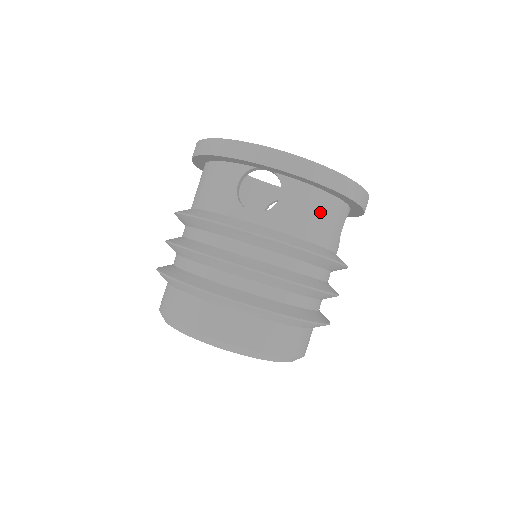
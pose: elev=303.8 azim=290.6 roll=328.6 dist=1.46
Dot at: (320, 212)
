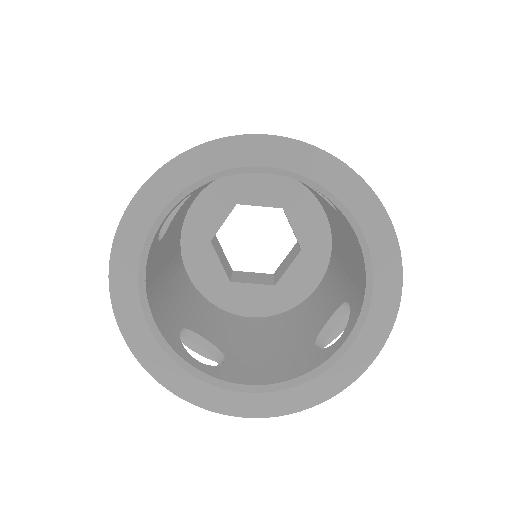
Dot at: occluded
